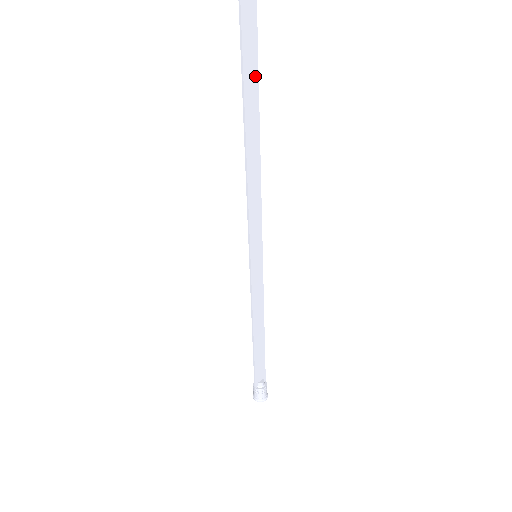
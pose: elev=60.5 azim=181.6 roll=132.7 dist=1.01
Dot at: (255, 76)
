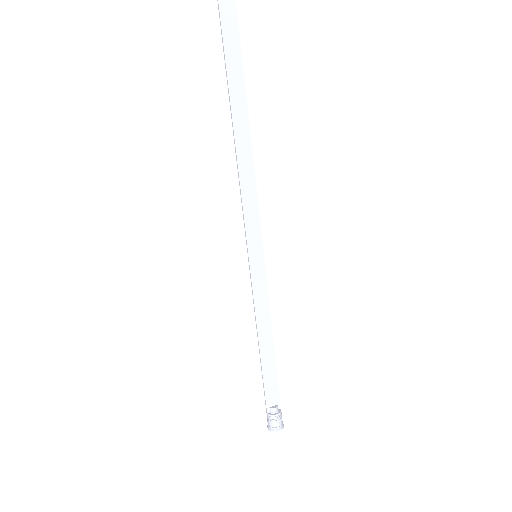
Dot at: (241, 82)
